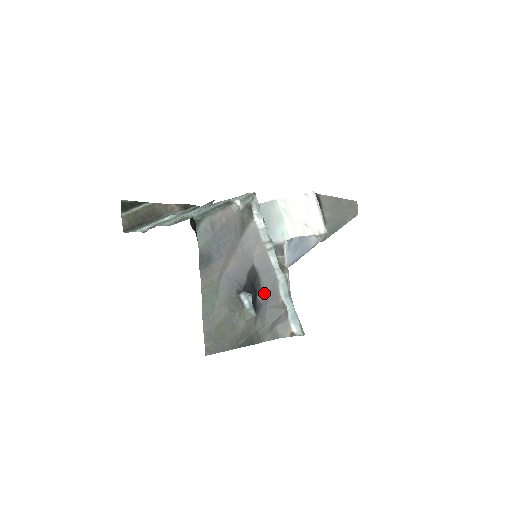
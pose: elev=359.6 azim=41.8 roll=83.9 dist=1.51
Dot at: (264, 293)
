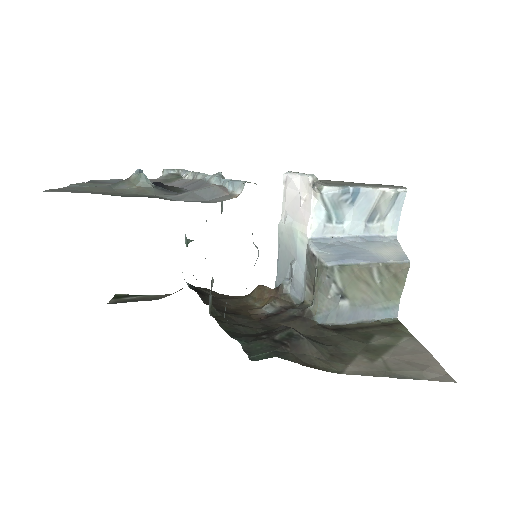
Dot at: occluded
